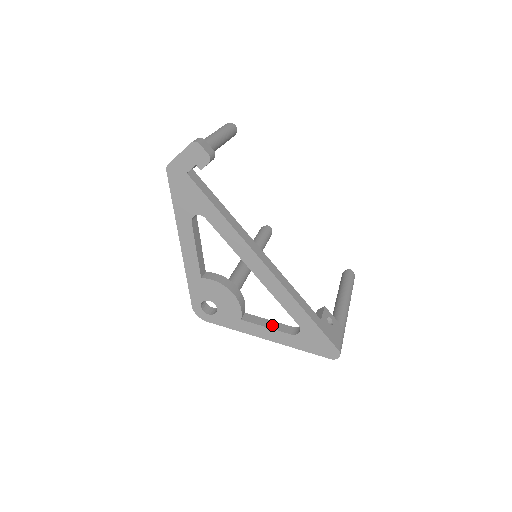
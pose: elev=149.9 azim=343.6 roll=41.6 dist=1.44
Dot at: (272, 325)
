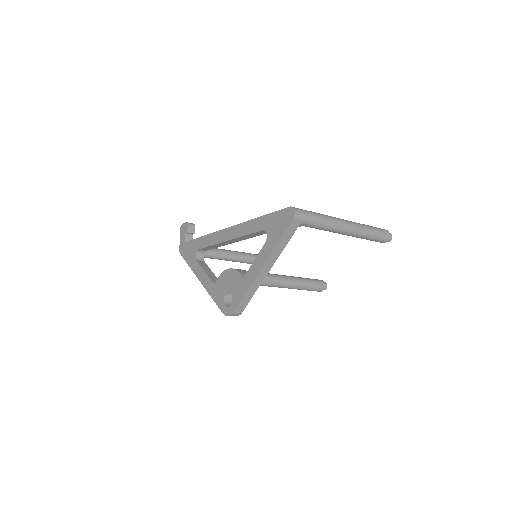
Dot at: occluded
